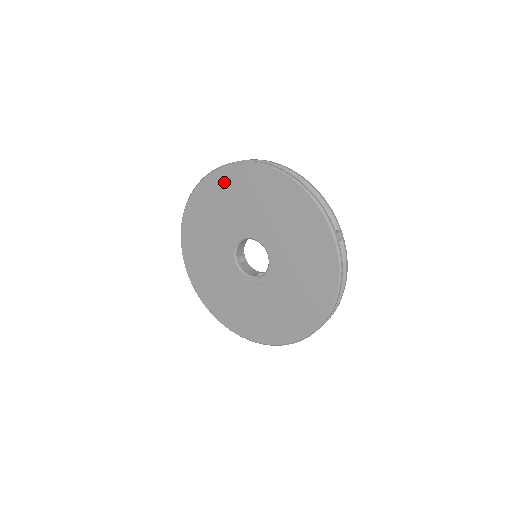
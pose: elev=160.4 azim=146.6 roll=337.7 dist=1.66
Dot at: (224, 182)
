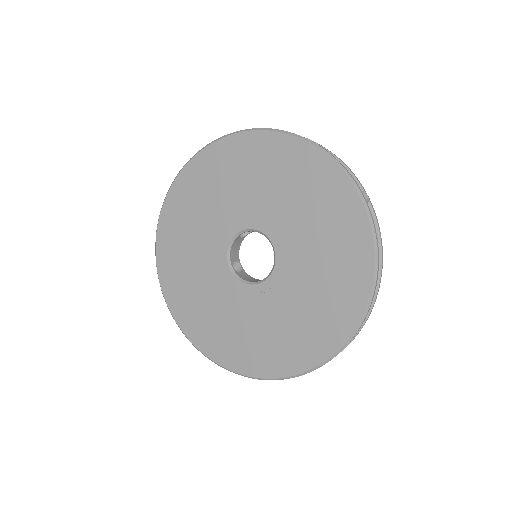
Dot at: (207, 166)
